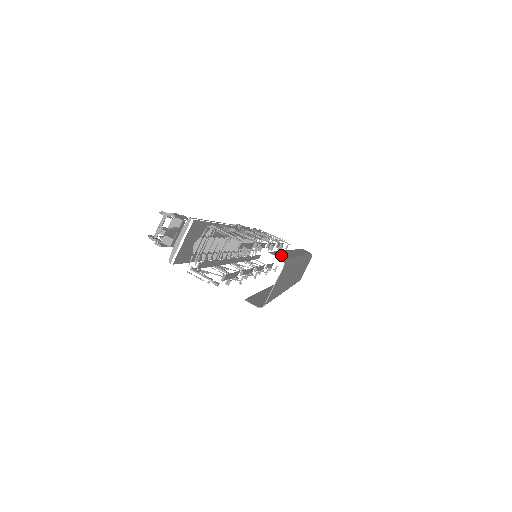
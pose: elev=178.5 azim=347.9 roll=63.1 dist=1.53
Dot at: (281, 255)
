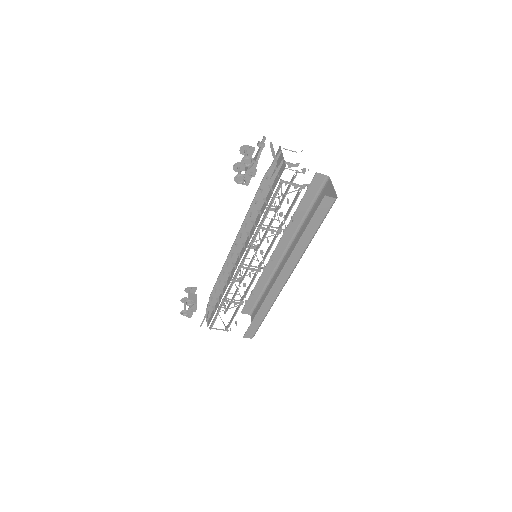
Dot at: (312, 192)
